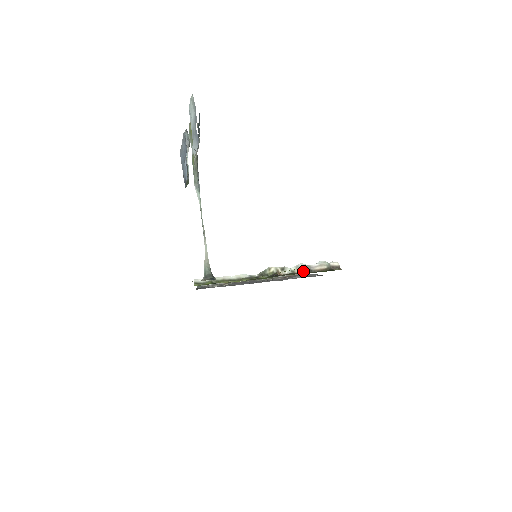
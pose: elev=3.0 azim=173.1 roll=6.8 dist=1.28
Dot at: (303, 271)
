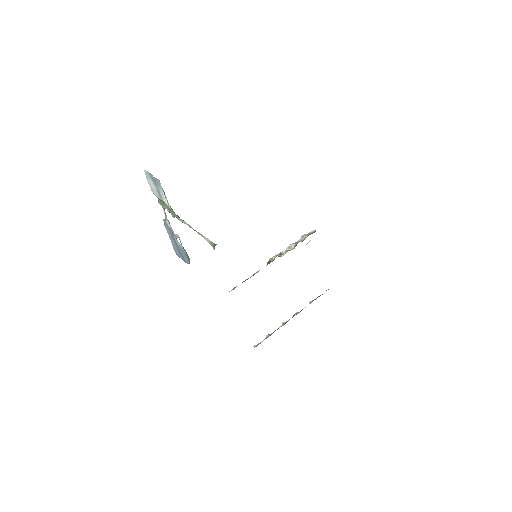
Dot at: occluded
